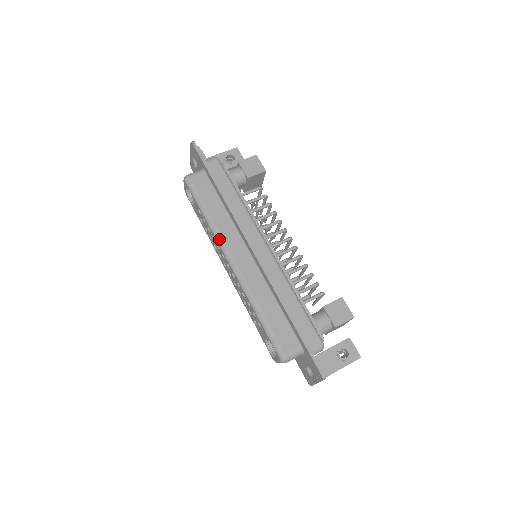
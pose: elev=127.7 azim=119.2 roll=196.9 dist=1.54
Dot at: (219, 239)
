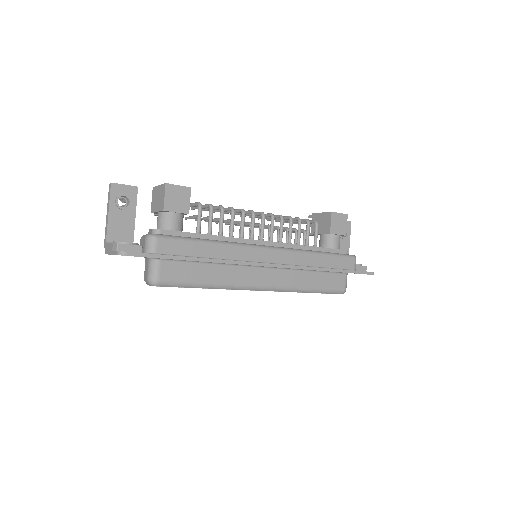
Dot at: (239, 288)
